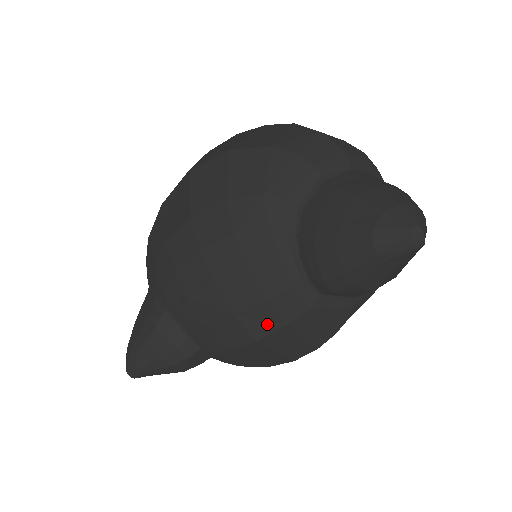
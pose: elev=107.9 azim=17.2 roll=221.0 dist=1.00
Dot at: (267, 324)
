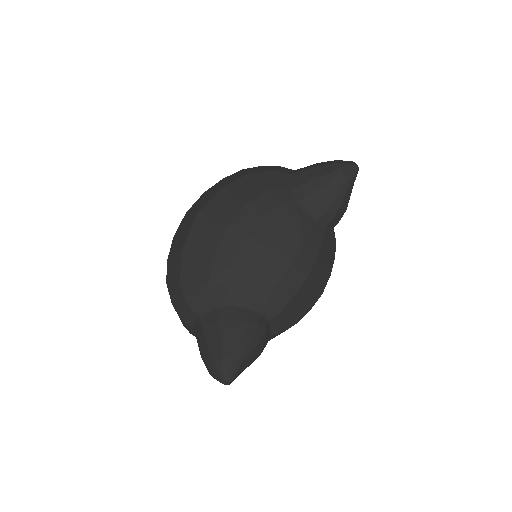
Dot at: (309, 260)
